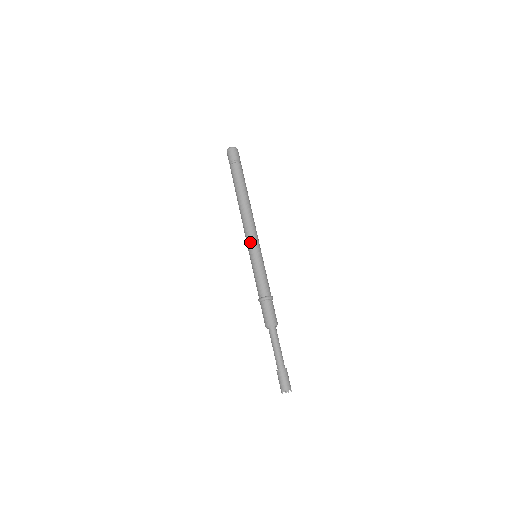
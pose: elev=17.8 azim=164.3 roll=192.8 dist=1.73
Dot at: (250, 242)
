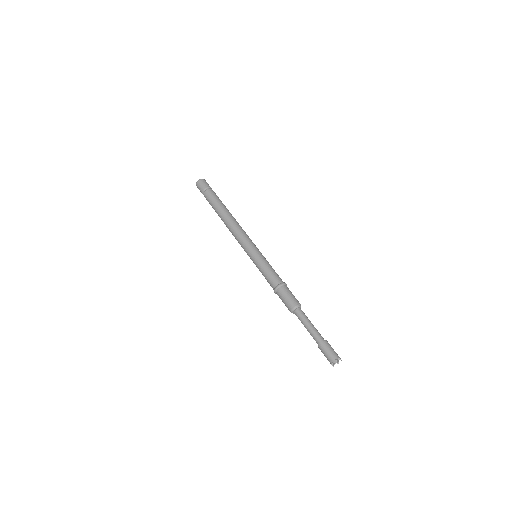
Dot at: (244, 248)
